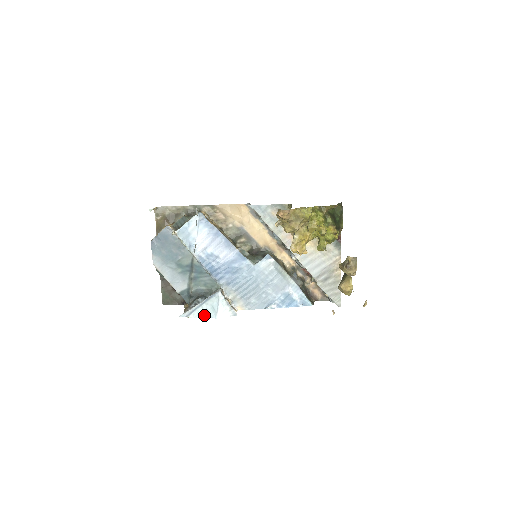
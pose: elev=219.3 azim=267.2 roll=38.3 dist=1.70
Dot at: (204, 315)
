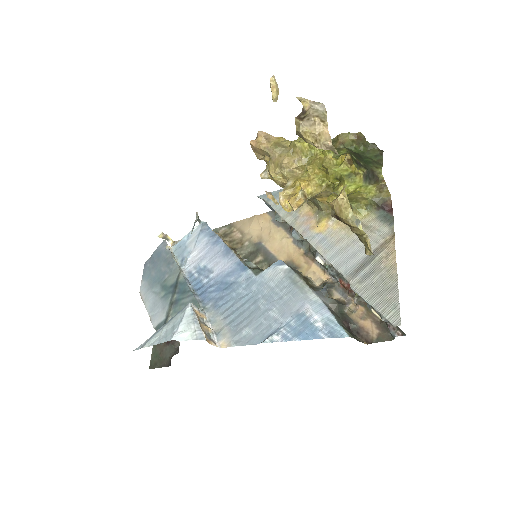
Dot at: (159, 340)
